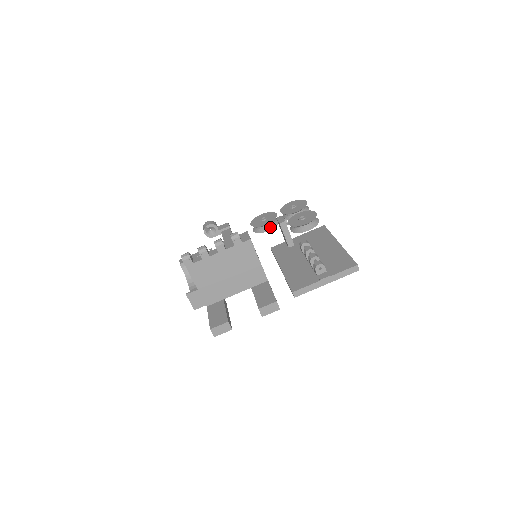
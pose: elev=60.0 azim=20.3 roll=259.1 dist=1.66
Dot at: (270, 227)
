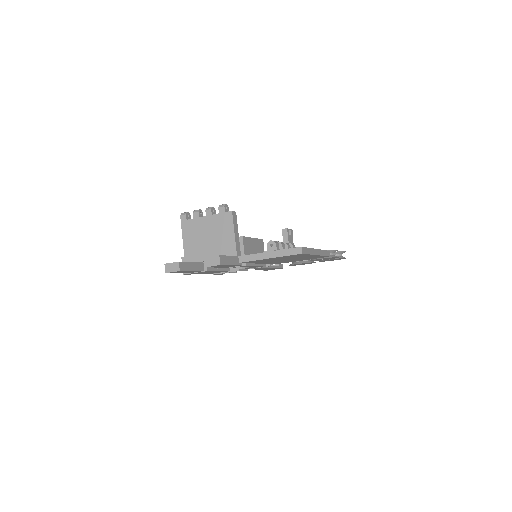
Dot at: (301, 262)
